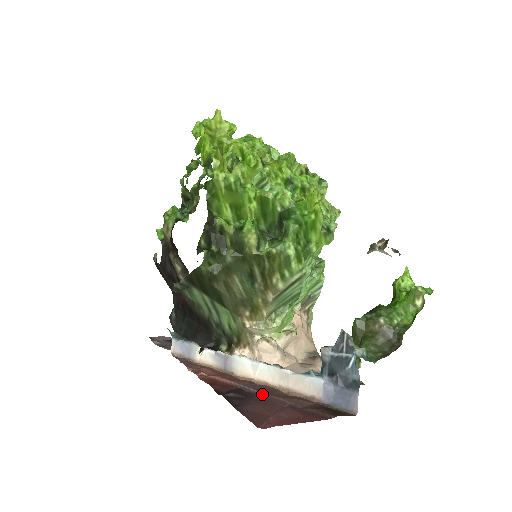
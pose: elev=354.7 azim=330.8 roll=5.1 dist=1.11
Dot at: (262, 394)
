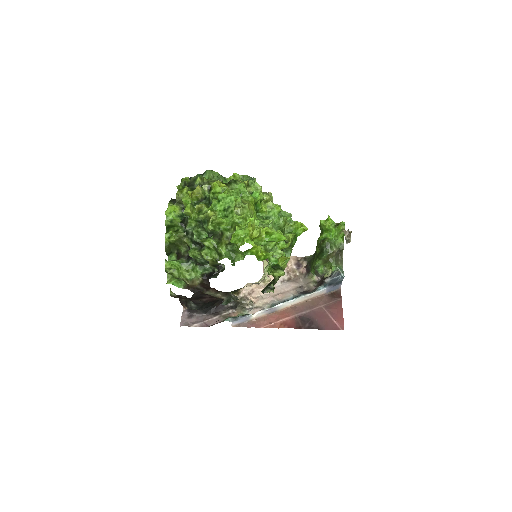
Dot at: (309, 312)
